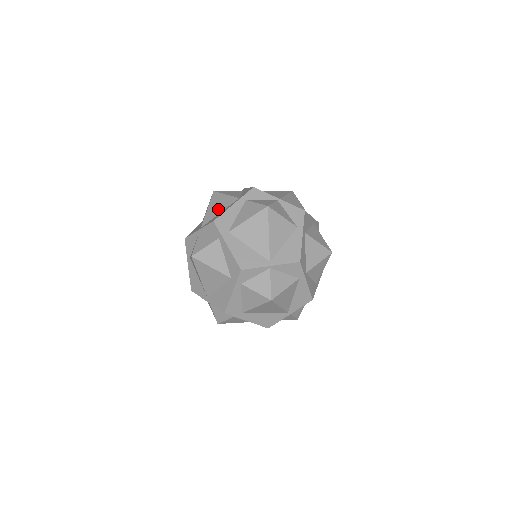
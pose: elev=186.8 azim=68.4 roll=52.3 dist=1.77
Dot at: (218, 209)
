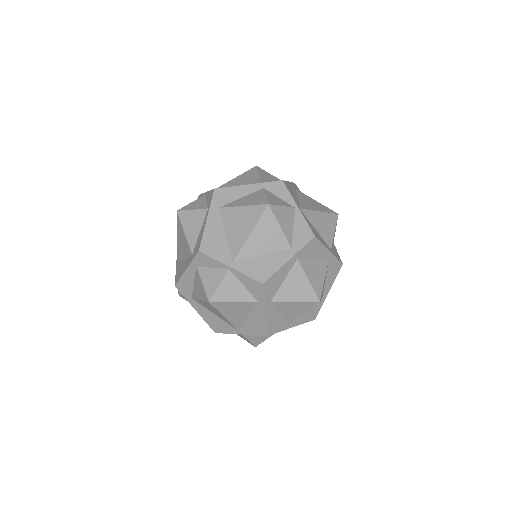
Dot at: (182, 251)
